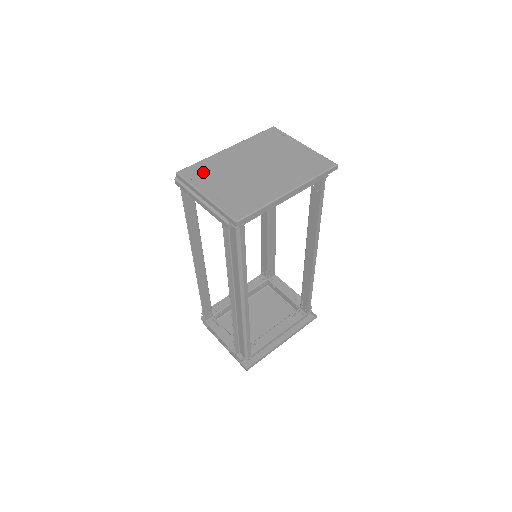
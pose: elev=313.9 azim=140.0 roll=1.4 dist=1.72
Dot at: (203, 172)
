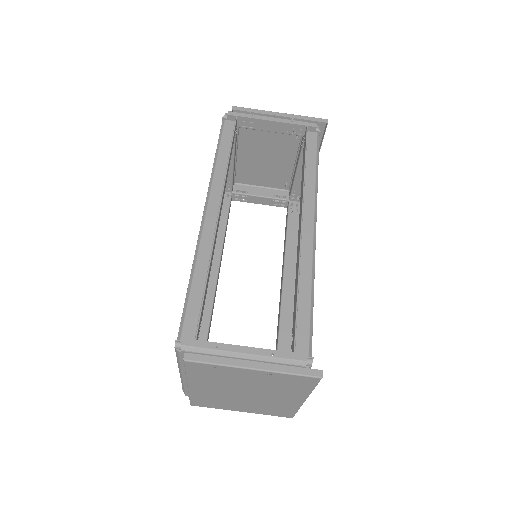
Dot at: (209, 403)
